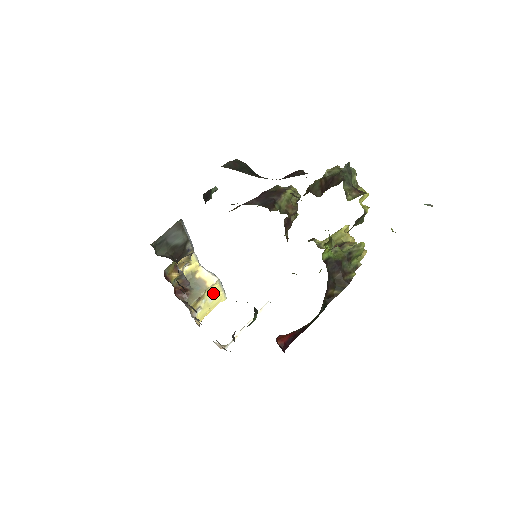
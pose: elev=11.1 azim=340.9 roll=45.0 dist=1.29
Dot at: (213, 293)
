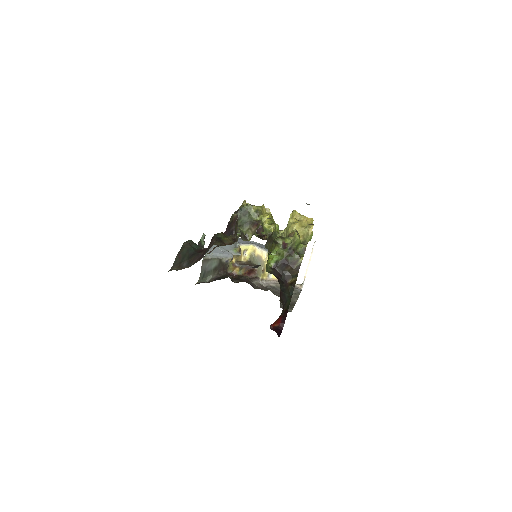
Dot at: occluded
